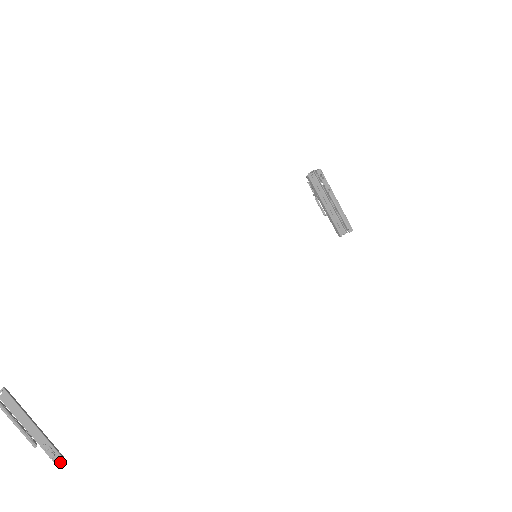
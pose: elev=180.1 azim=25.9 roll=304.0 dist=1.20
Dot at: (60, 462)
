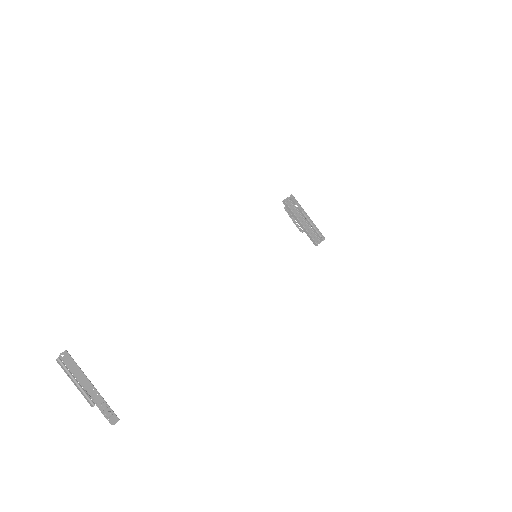
Dot at: (116, 422)
